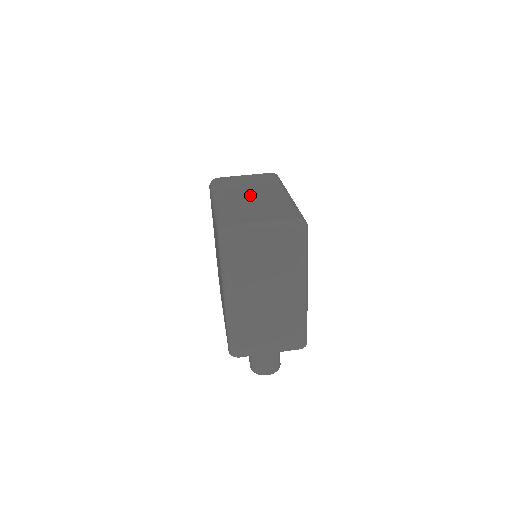
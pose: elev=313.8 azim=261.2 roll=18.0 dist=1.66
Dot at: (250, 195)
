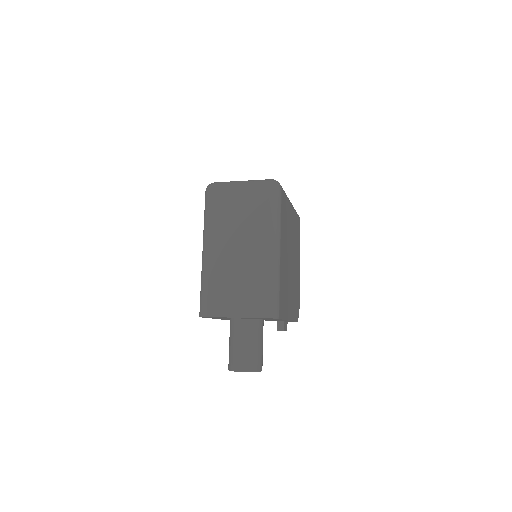
Dot at: occluded
